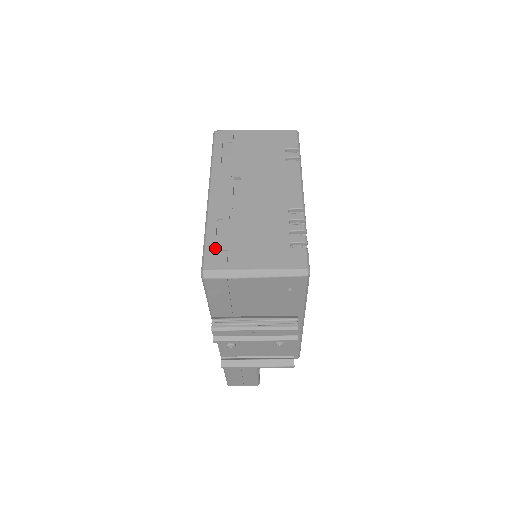
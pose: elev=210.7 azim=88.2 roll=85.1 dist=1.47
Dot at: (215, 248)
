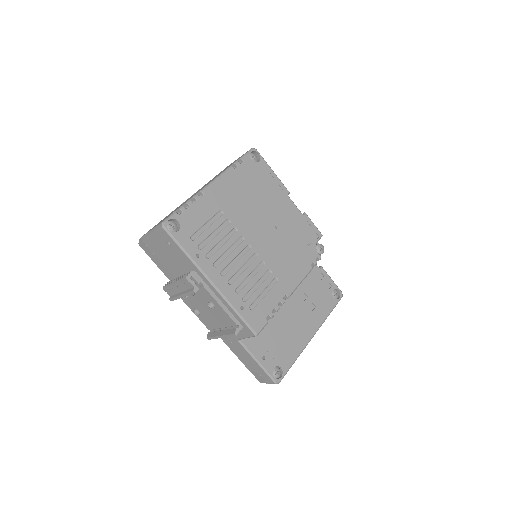
Dot at: occluded
